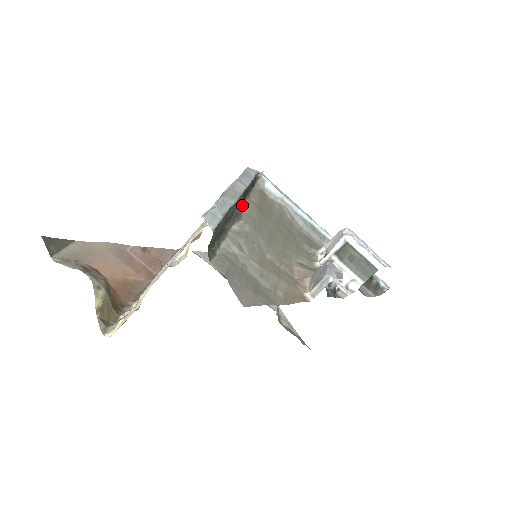
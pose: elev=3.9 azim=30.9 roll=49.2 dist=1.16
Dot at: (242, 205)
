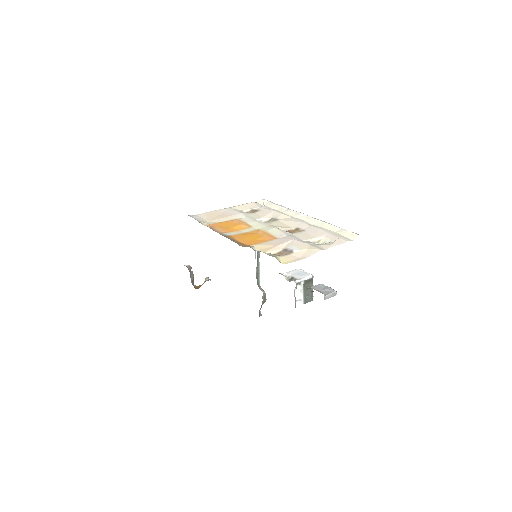
Dot at: occluded
